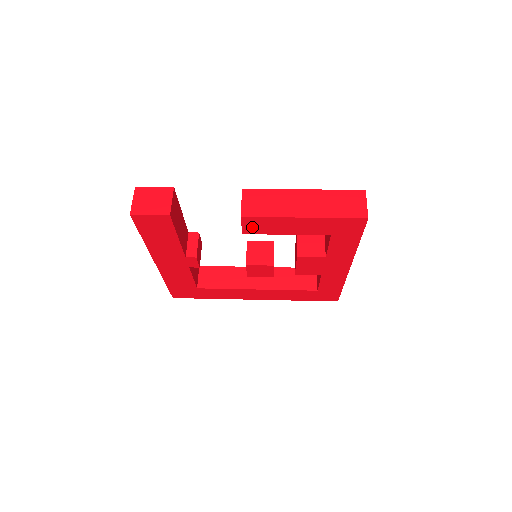
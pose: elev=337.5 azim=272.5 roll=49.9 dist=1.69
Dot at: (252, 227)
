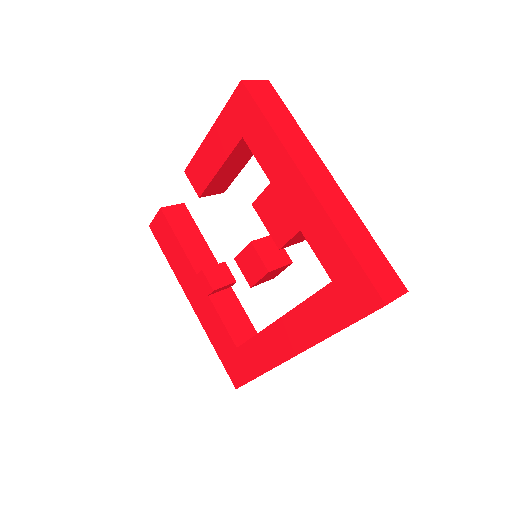
Dot at: (197, 181)
